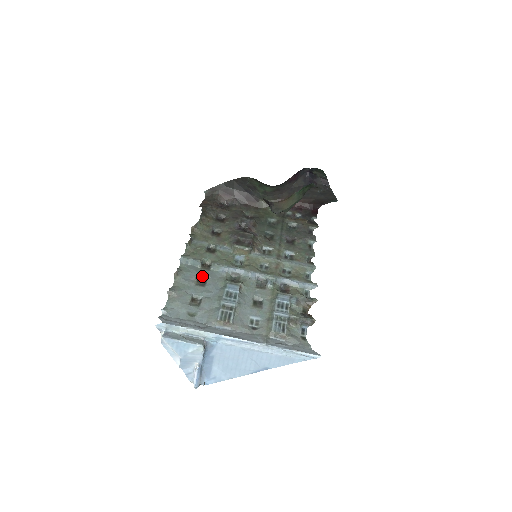
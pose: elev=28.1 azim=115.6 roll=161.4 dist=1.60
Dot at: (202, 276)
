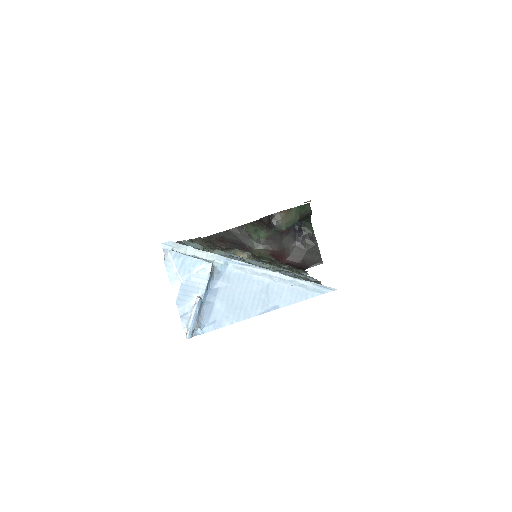
Dot at: occluded
